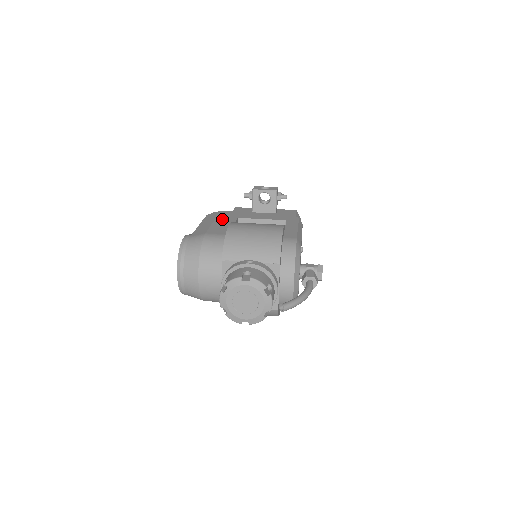
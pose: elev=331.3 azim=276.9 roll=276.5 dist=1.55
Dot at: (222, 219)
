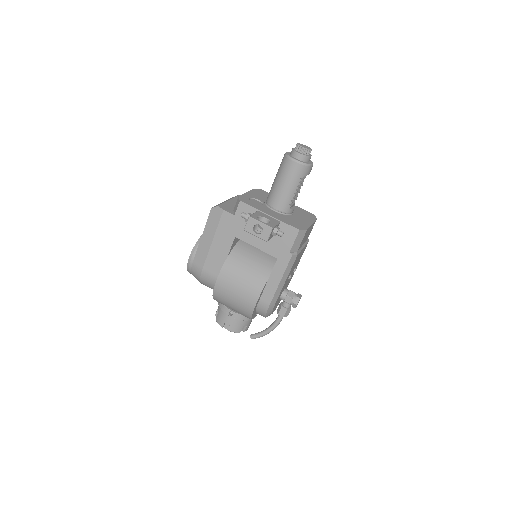
Dot at: (220, 237)
